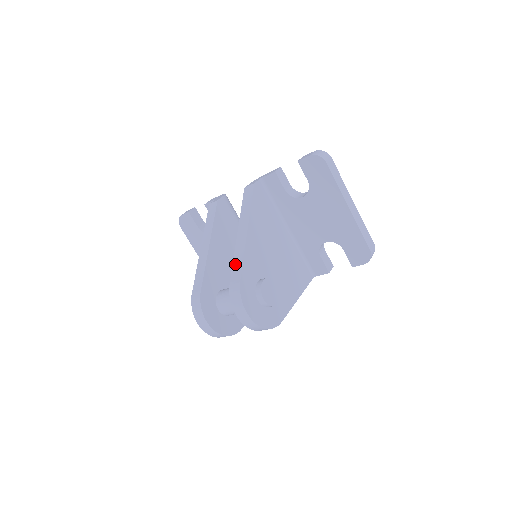
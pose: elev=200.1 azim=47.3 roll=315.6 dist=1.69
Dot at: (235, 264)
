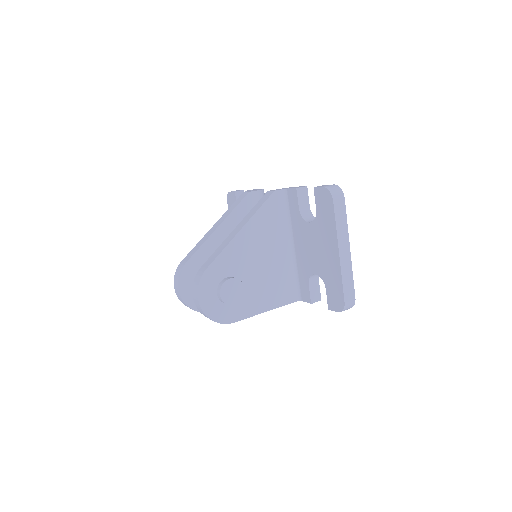
Dot at: (214, 253)
